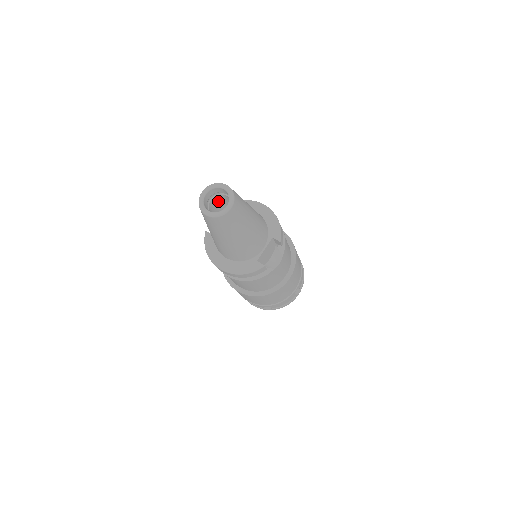
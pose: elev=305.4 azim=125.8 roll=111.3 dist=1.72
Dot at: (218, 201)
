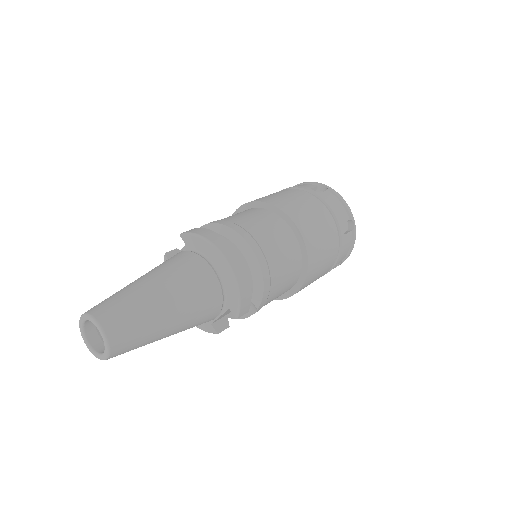
Dot at: occluded
